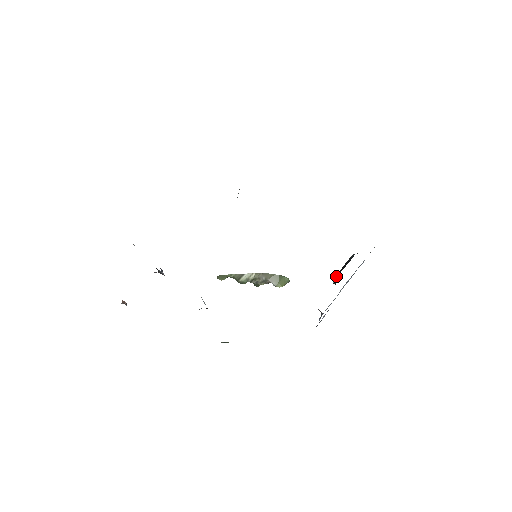
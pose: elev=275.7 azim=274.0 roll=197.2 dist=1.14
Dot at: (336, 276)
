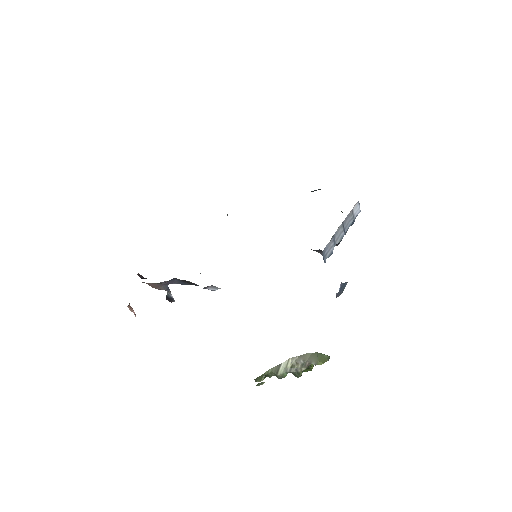
Dot at: occluded
